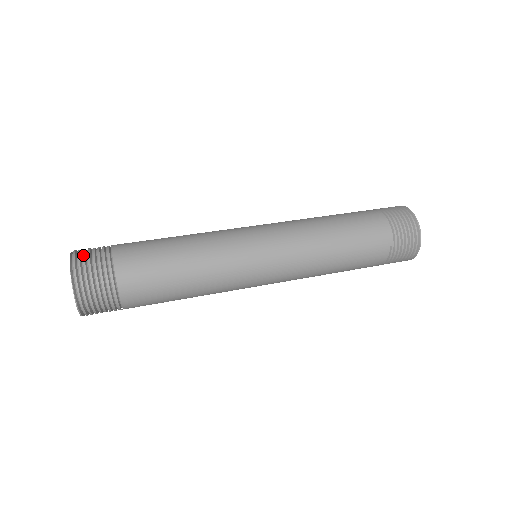
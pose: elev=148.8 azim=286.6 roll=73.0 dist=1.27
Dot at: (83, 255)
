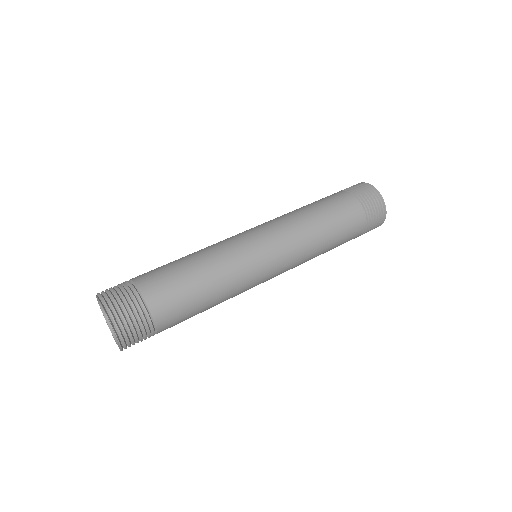
Dot at: (115, 302)
